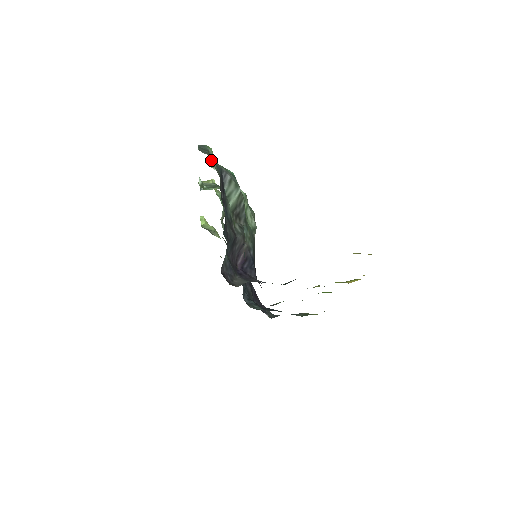
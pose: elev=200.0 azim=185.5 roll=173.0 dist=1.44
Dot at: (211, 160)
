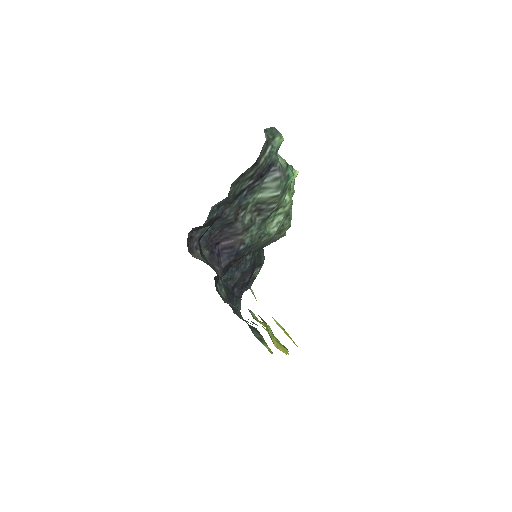
Dot at: (267, 146)
